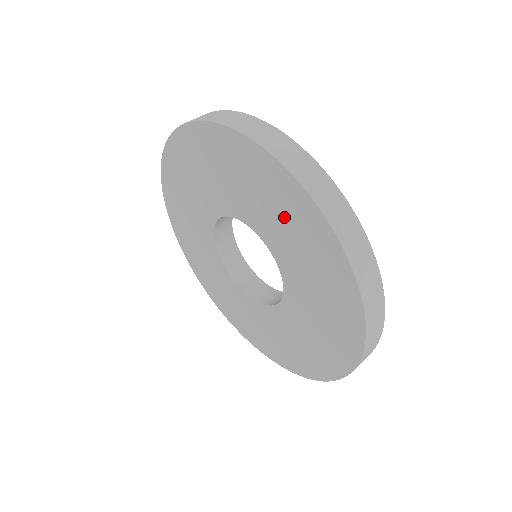
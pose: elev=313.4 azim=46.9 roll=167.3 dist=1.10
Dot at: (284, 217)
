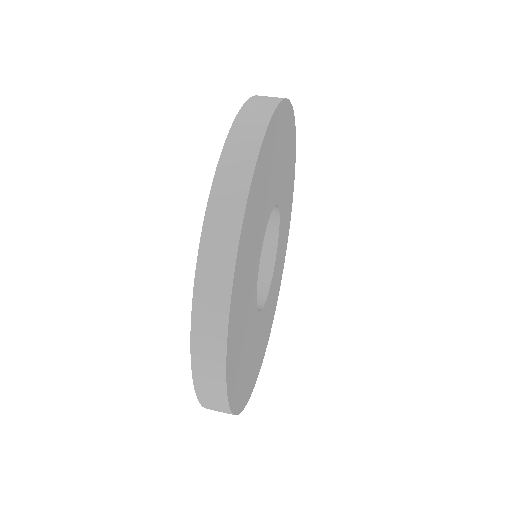
Dot at: occluded
